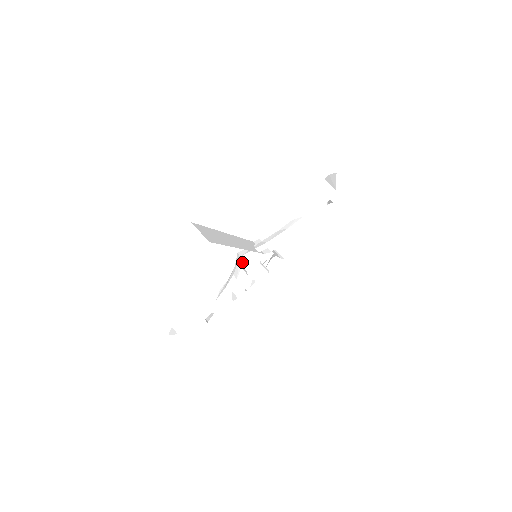
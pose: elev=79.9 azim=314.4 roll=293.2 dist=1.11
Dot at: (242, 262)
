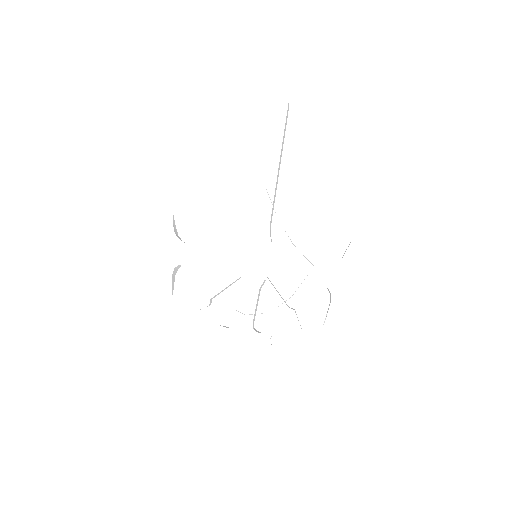
Dot at: occluded
